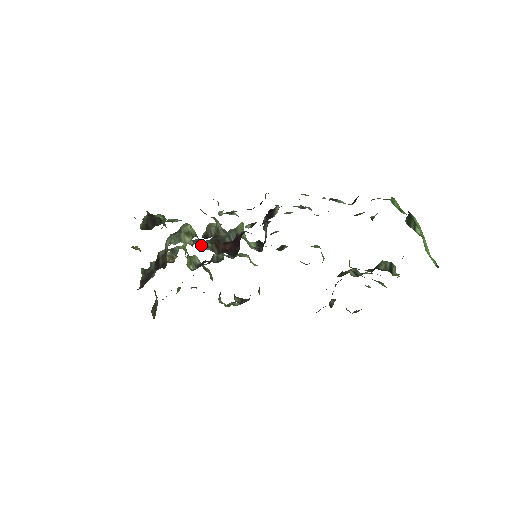
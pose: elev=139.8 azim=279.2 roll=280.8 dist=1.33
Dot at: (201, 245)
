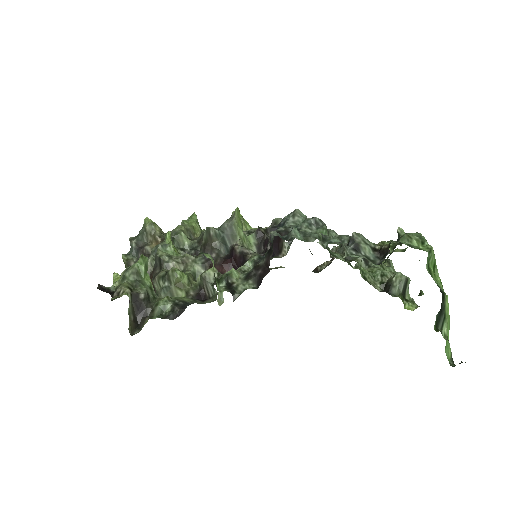
Dot at: (194, 275)
